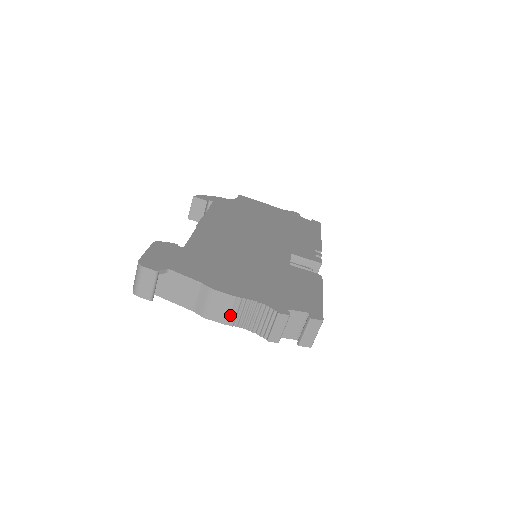
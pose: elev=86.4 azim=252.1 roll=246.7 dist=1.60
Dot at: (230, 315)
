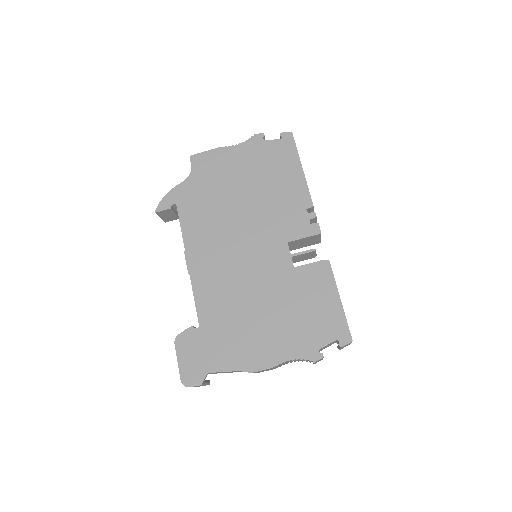
Dot at: (275, 368)
